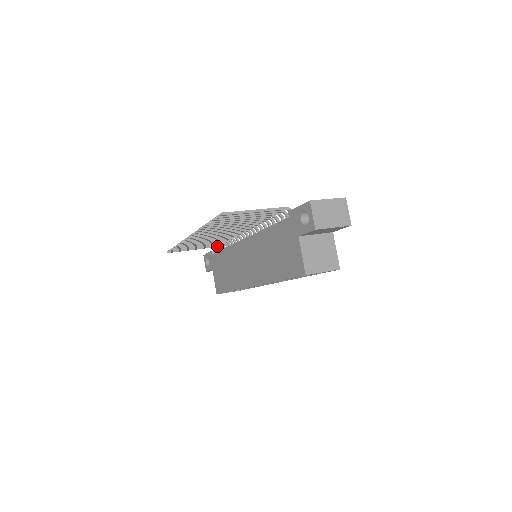
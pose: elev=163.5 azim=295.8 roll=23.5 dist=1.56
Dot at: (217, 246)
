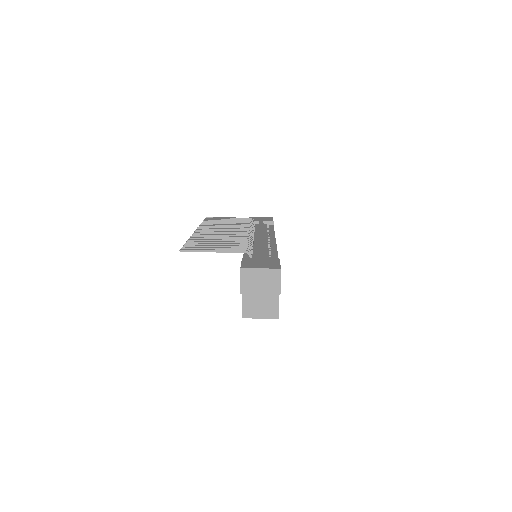
Dot at: occluded
